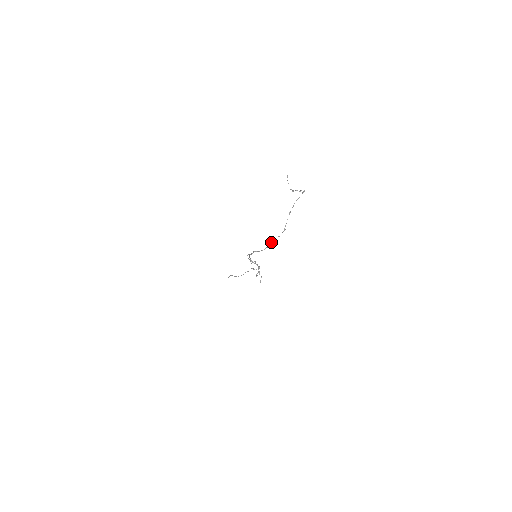
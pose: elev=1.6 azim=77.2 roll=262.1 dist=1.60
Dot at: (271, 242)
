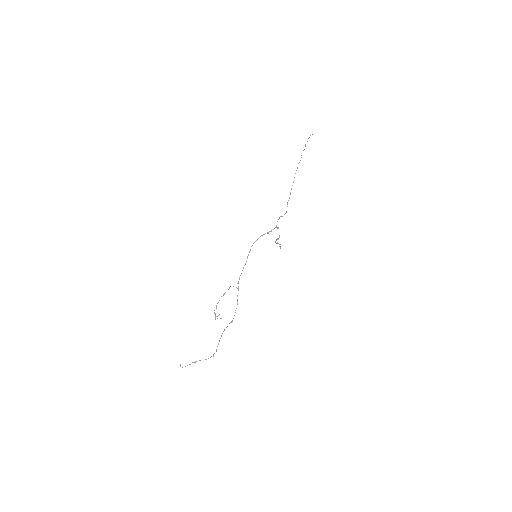
Dot at: occluded
